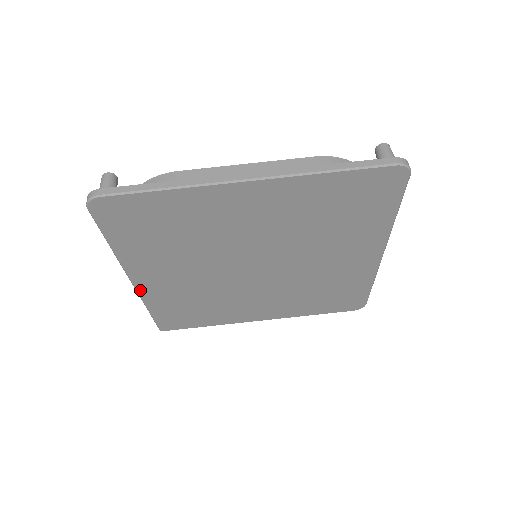
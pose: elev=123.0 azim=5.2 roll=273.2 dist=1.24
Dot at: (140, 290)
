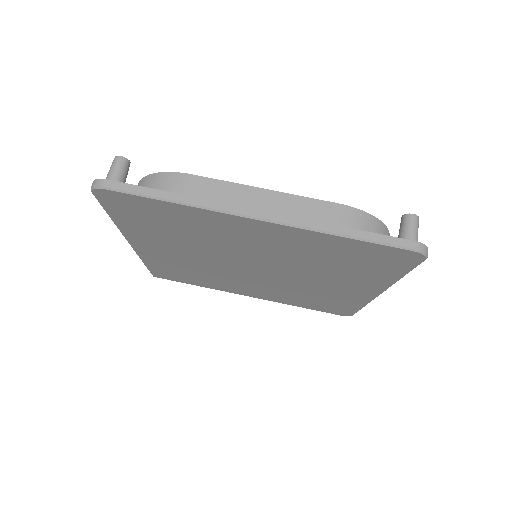
Dot at: (137, 250)
